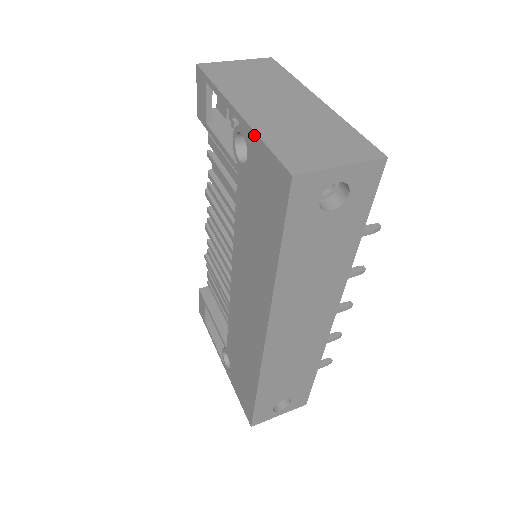
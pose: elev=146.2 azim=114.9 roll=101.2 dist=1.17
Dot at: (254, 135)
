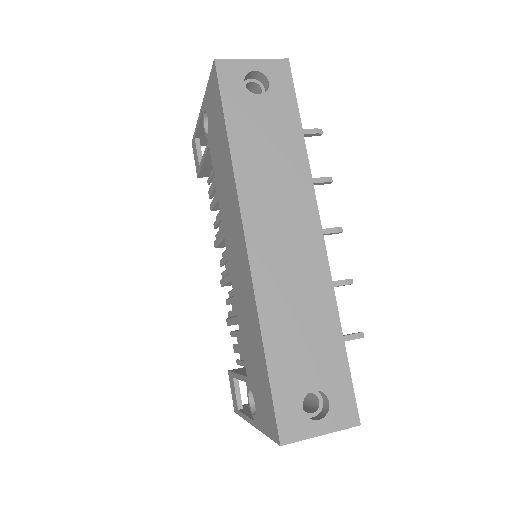
Dot at: (205, 94)
